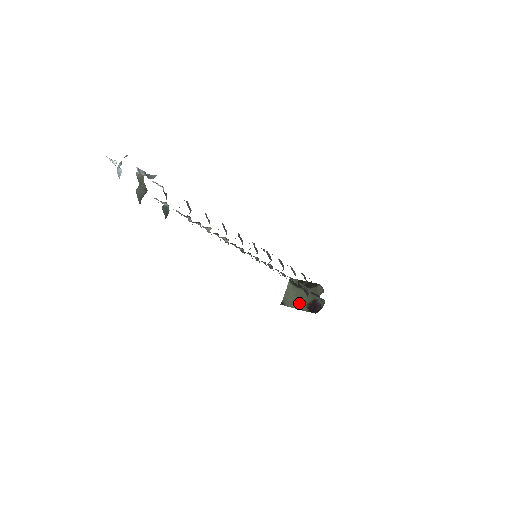
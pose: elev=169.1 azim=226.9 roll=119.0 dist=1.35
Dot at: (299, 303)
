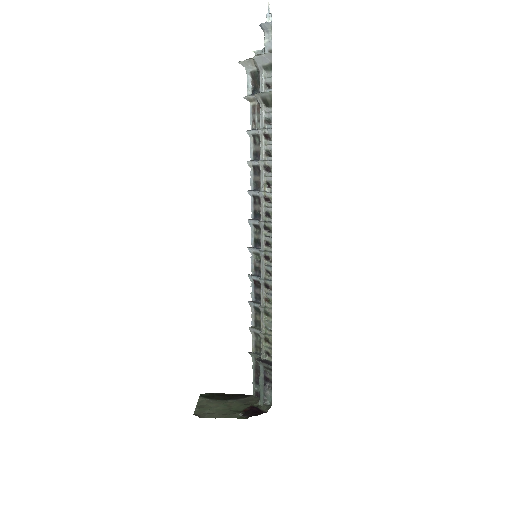
Dot at: (225, 412)
